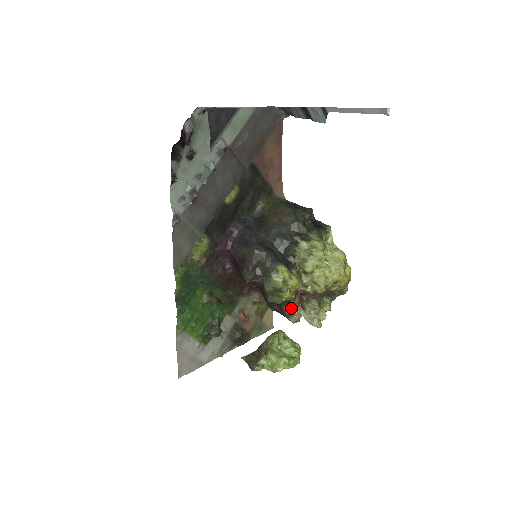
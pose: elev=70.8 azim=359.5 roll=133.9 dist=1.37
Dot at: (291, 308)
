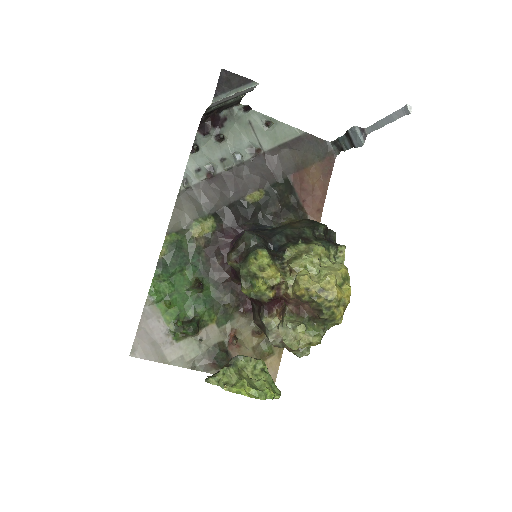
Dot at: (271, 319)
